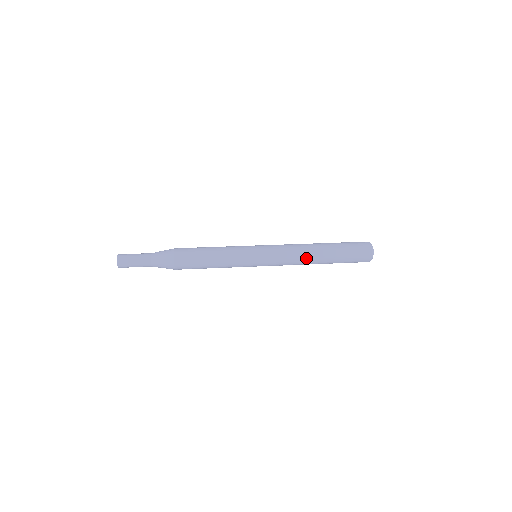
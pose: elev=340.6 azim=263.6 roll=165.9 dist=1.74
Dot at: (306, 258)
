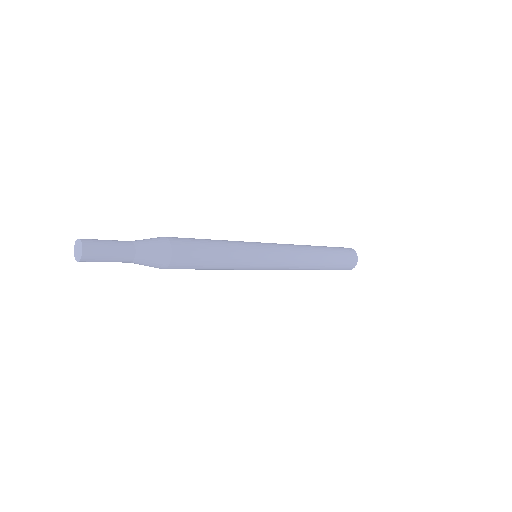
Dot at: (307, 249)
